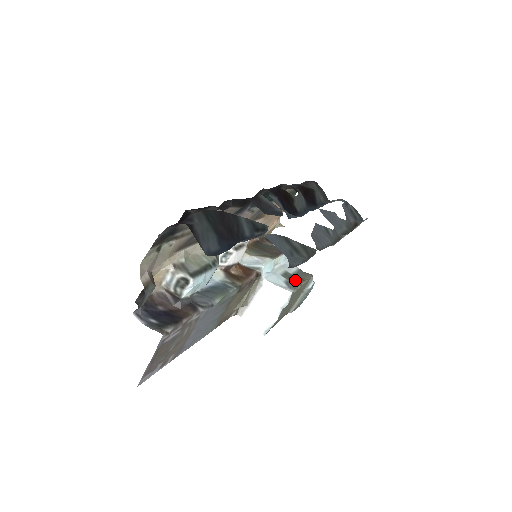
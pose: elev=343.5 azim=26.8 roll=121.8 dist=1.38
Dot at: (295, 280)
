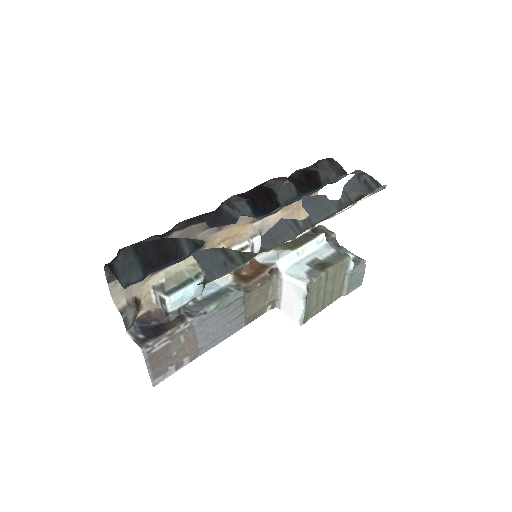
Dot at: (320, 267)
